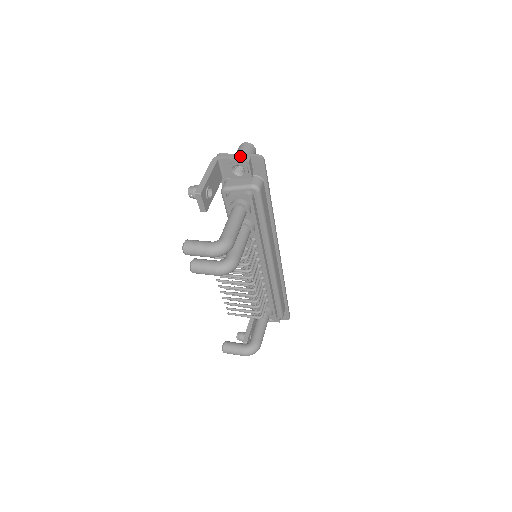
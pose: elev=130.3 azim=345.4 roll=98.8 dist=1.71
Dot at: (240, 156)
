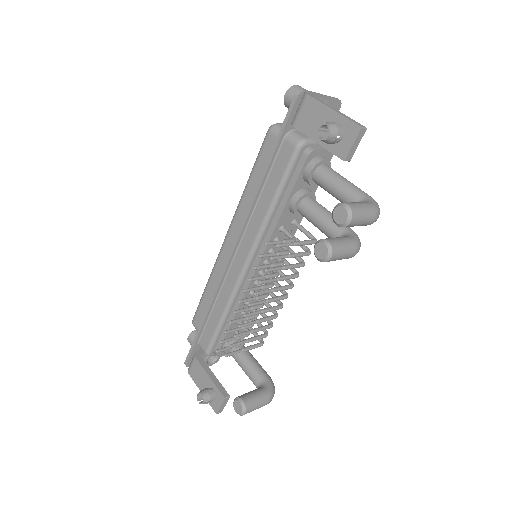
Dot at: (326, 96)
